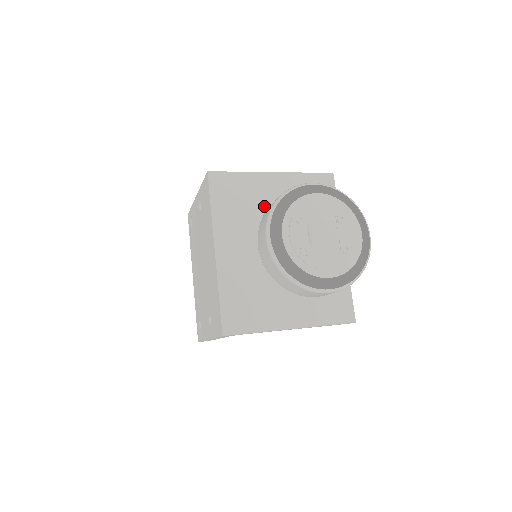
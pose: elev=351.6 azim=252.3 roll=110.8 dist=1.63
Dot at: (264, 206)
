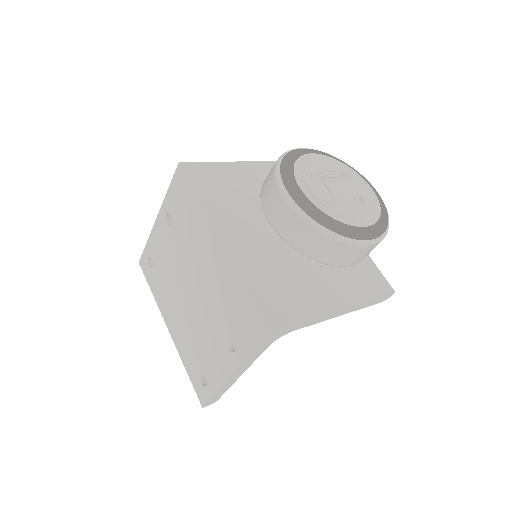
Dot at: (252, 191)
